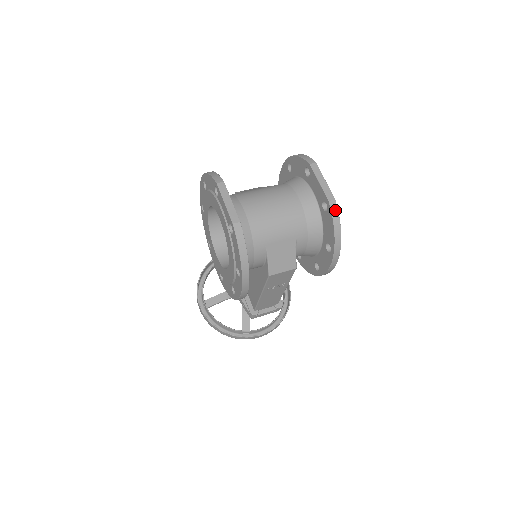
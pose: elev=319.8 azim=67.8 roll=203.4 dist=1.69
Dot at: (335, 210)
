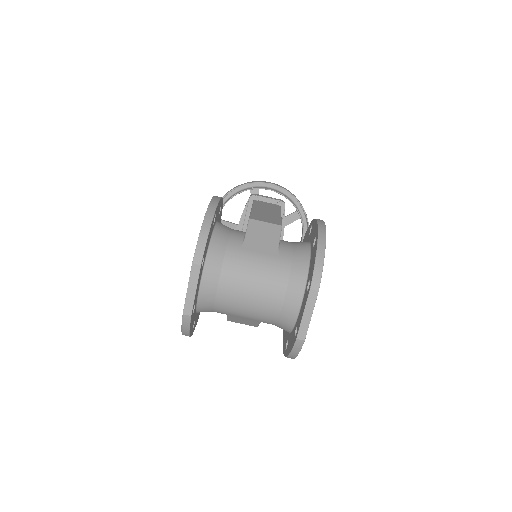
Dot at: (298, 347)
